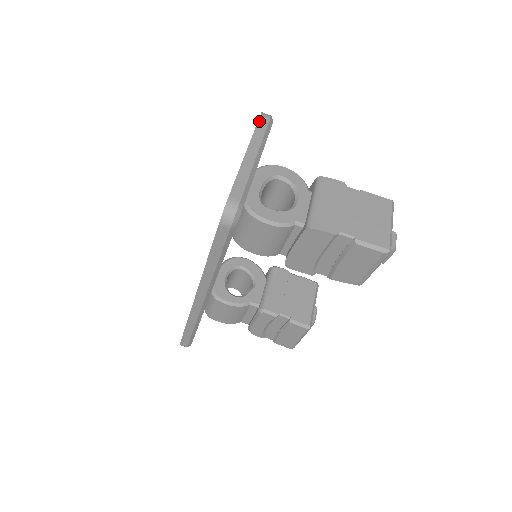
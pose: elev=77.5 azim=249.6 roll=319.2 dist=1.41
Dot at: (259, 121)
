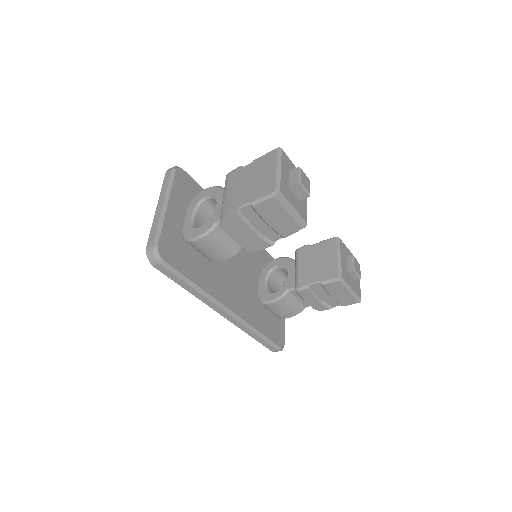
Dot at: (164, 178)
